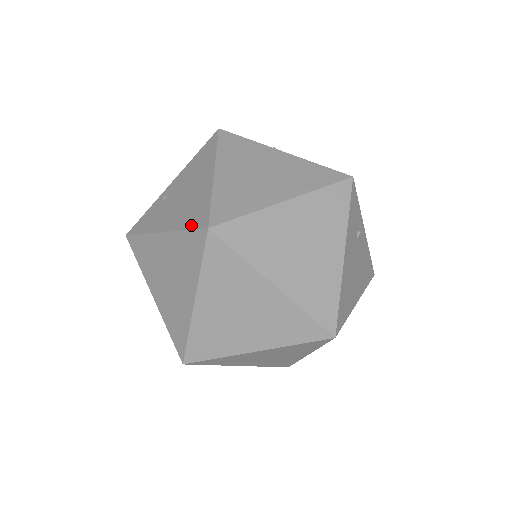
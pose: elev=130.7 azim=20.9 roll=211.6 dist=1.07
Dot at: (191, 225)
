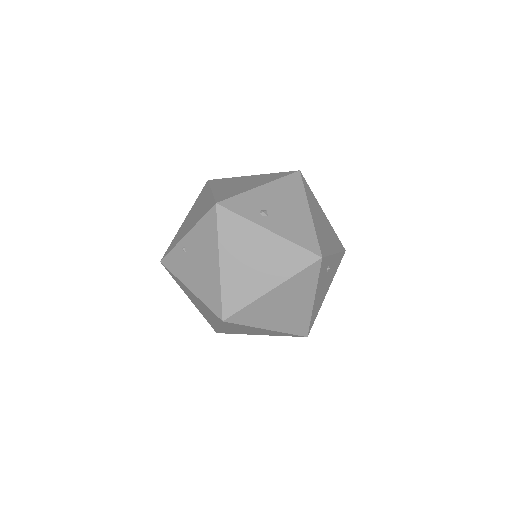
Dot at: (210, 306)
